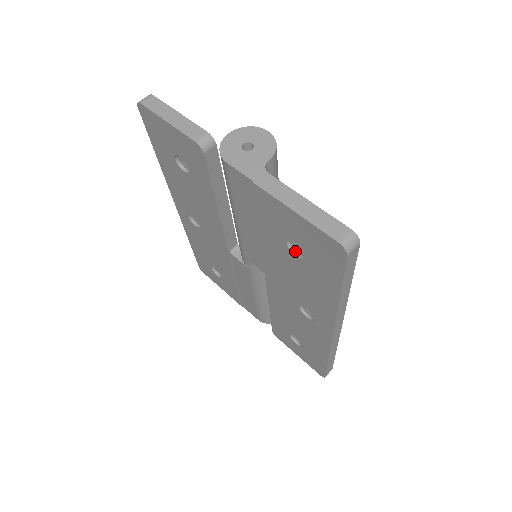
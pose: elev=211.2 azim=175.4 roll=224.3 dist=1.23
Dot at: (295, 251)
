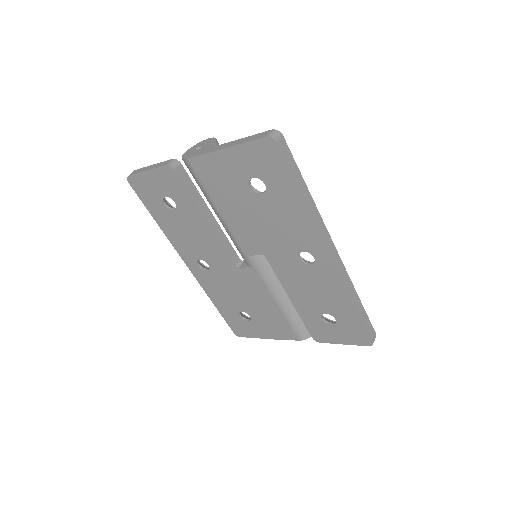
Dot at: (260, 192)
